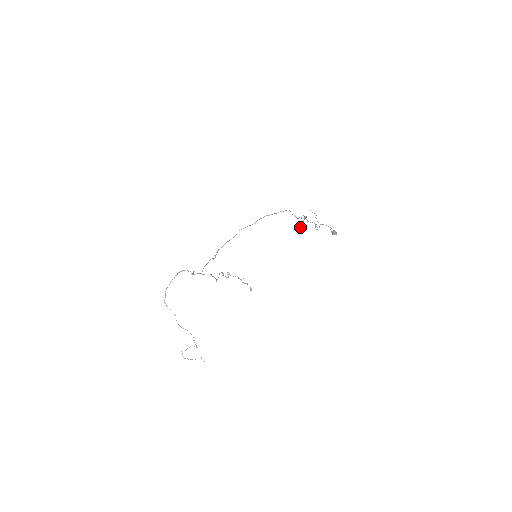
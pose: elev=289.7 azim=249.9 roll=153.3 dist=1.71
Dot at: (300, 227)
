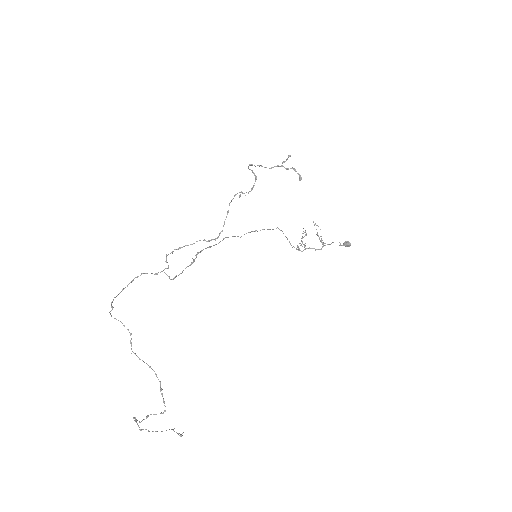
Dot at: (299, 249)
